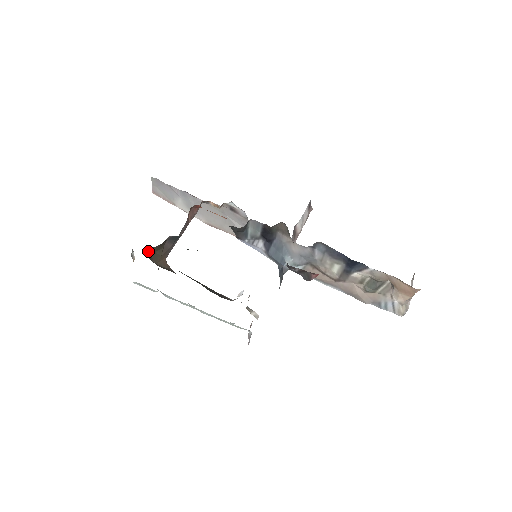
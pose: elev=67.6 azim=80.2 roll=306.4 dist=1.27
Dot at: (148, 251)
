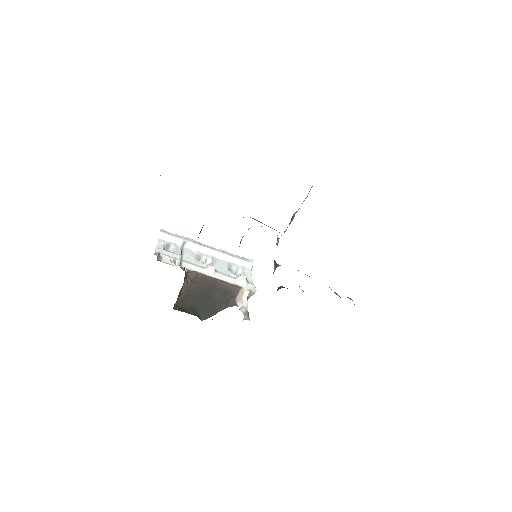
Dot at: (174, 304)
